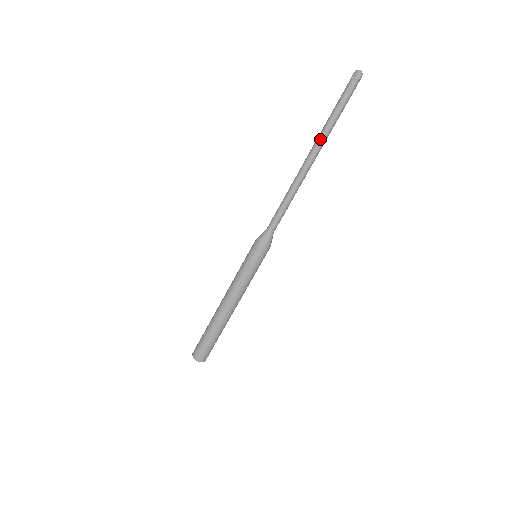
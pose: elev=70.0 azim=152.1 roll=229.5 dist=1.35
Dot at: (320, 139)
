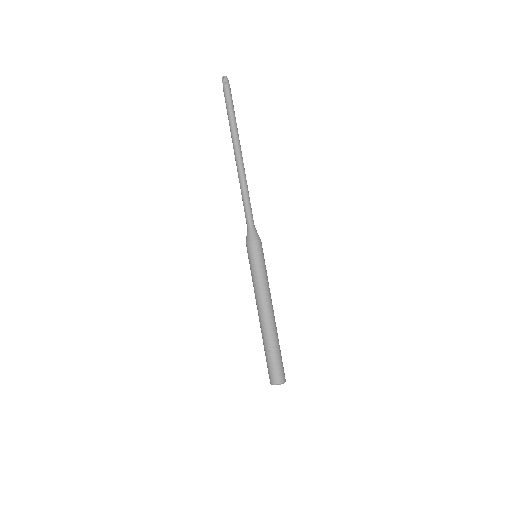
Dot at: (235, 136)
